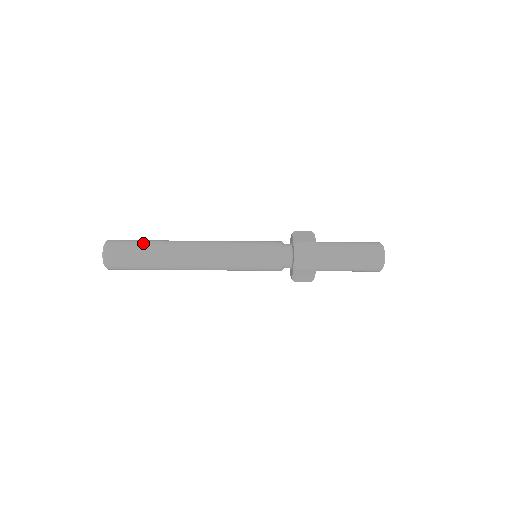
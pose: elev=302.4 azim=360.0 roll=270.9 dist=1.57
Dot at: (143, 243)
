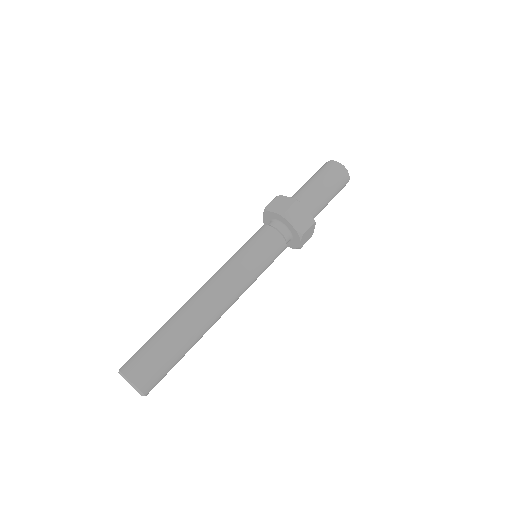
Dot at: (159, 339)
